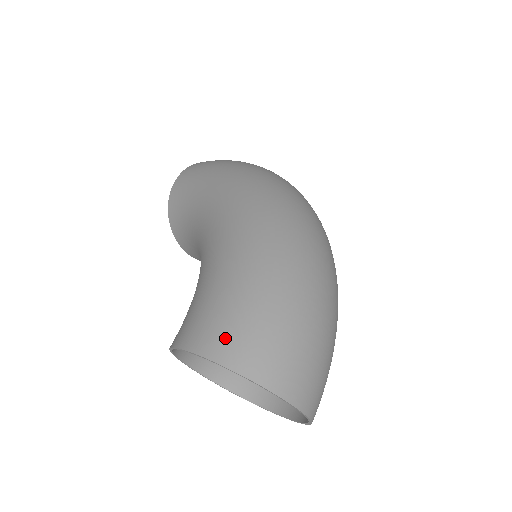
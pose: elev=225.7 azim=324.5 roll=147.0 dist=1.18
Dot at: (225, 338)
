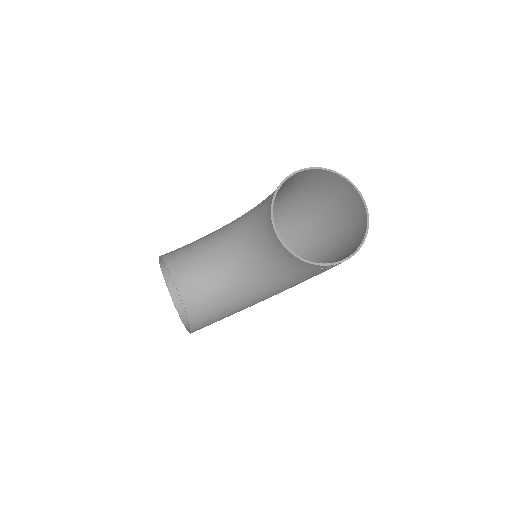
Dot at: (315, 173)
